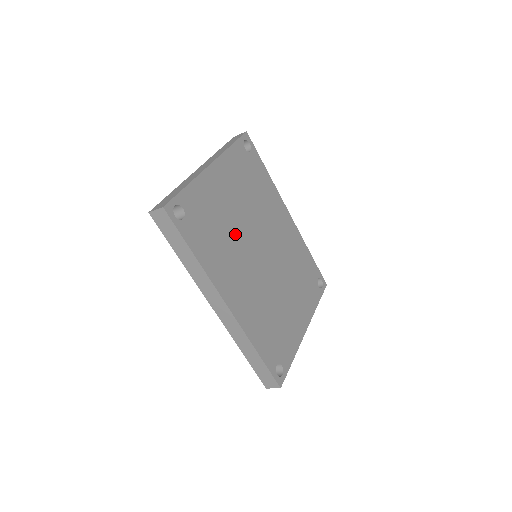
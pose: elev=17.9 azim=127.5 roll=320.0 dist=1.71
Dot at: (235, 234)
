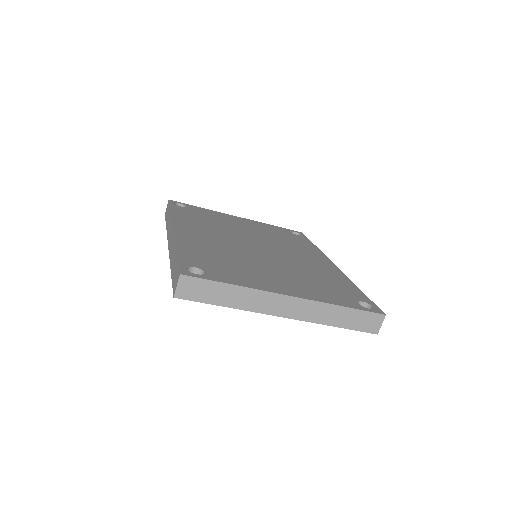
Dot at: (230, 230)
